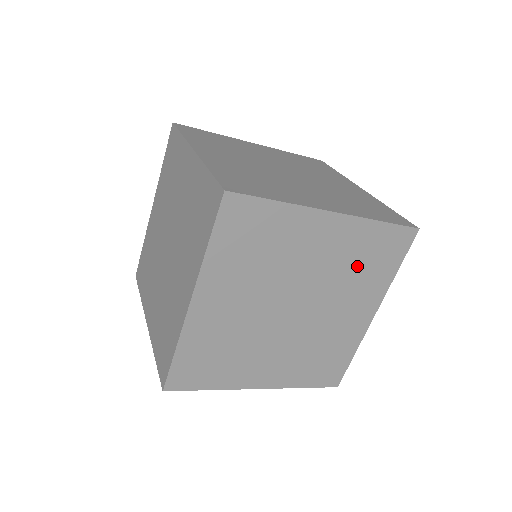
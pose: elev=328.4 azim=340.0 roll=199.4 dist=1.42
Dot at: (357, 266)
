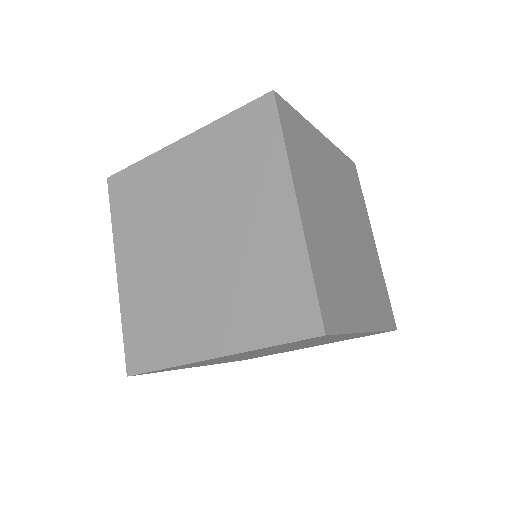
Dot at: occluded
